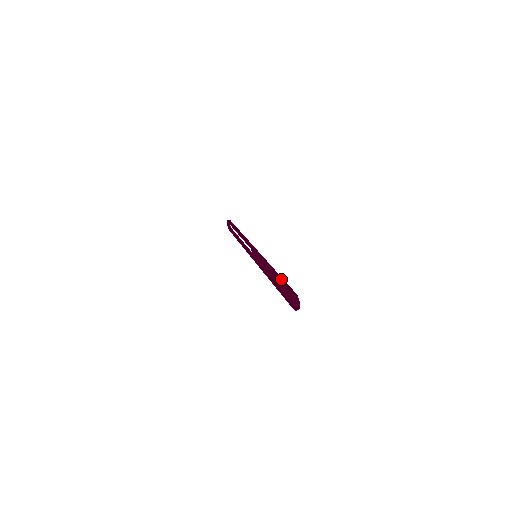
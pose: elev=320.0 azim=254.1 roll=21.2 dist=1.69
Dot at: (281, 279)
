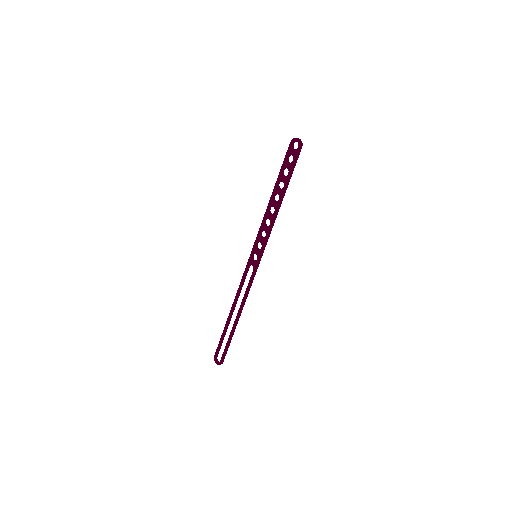
Dot at: (279, 175)
